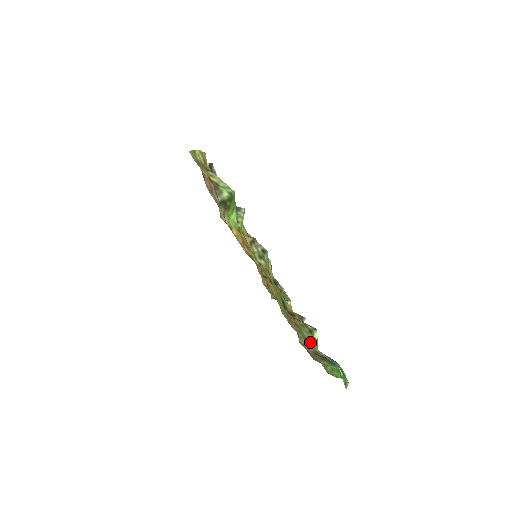
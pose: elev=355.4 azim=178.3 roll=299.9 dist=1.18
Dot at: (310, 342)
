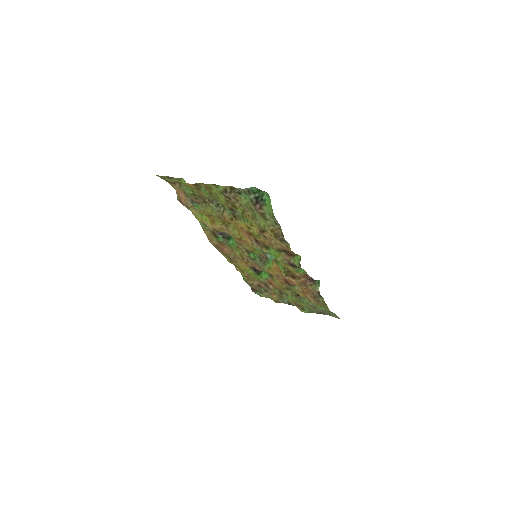
Dot at: (249, 203)
